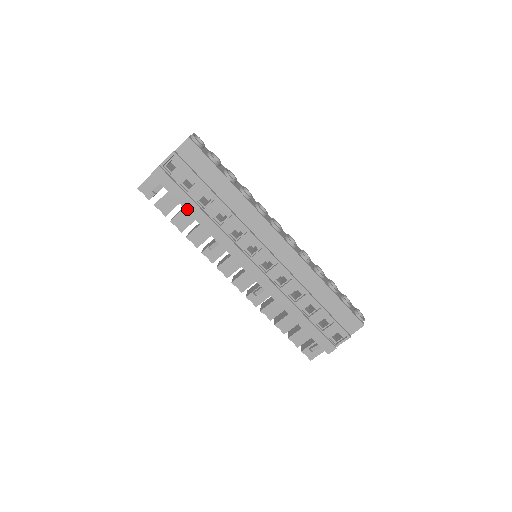
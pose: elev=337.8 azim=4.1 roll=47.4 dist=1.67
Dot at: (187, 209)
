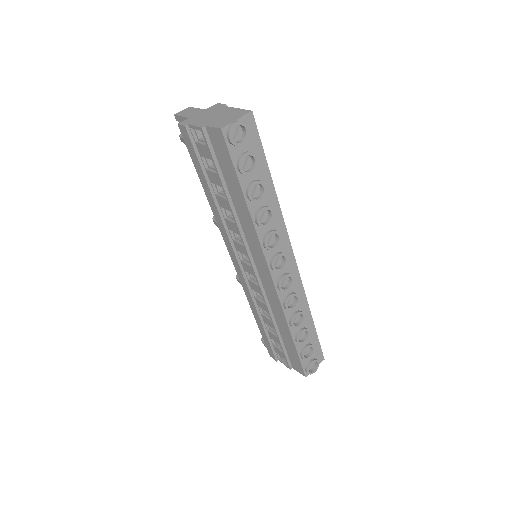
Dot at: (201, 180)
